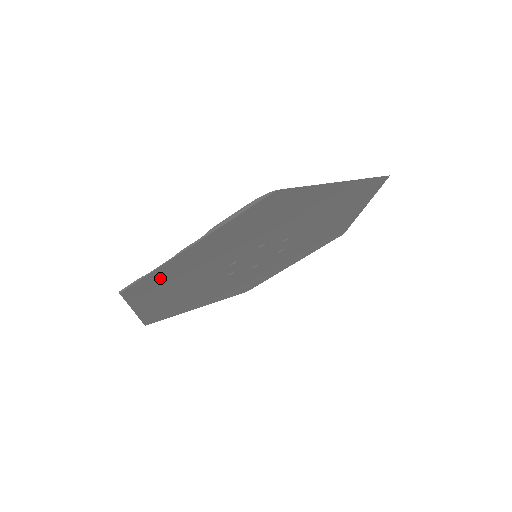
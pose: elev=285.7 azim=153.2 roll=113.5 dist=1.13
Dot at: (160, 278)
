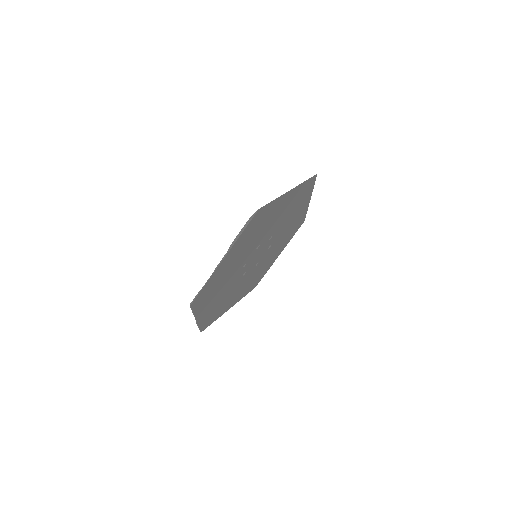
Dot at: (209, 288)
